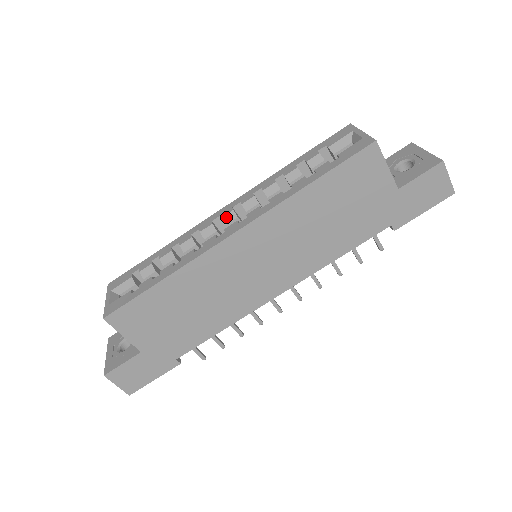
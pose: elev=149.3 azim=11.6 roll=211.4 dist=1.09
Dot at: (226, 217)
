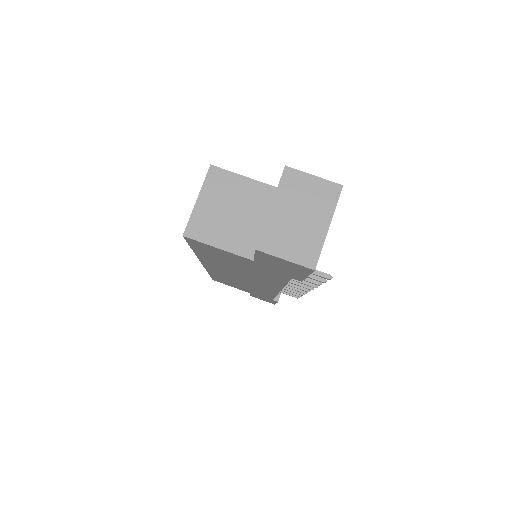
Dot at: occluded
